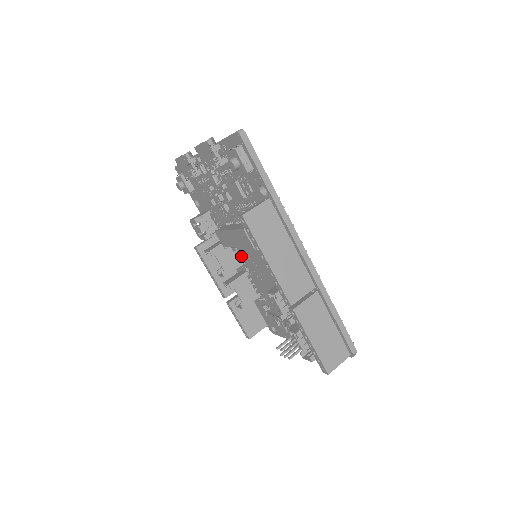
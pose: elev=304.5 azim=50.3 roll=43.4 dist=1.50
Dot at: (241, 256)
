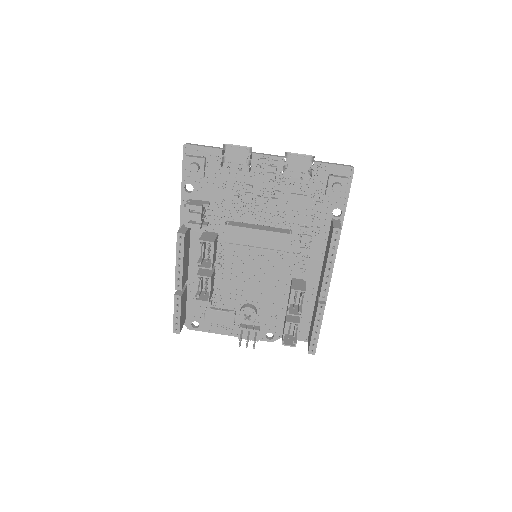
Dot at: (222, 252)
